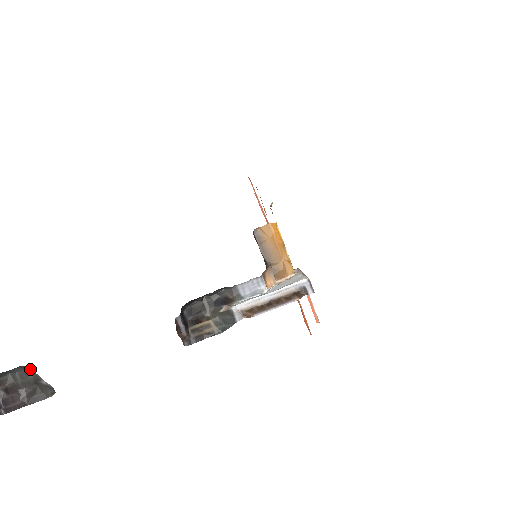
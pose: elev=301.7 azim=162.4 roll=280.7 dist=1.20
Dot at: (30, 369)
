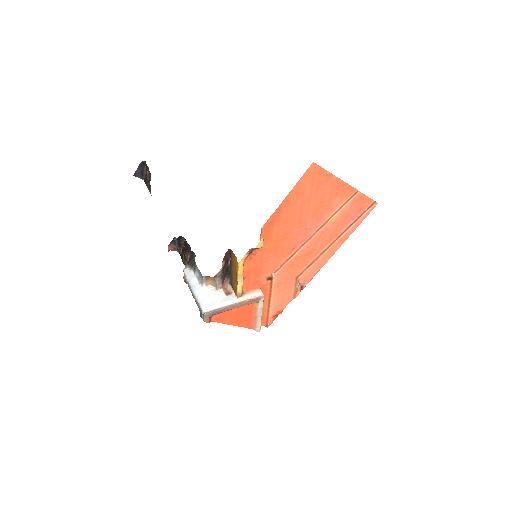
Dot at: occluded
